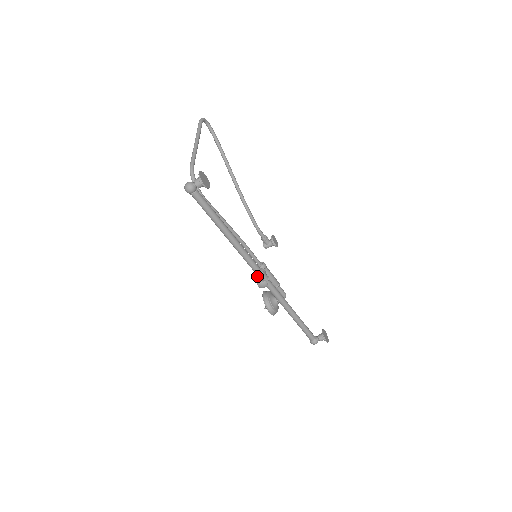
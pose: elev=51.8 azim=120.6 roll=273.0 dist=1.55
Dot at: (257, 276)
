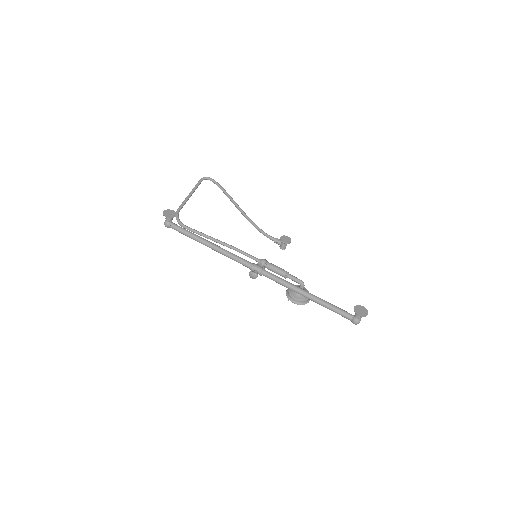
Dot at: occluded
